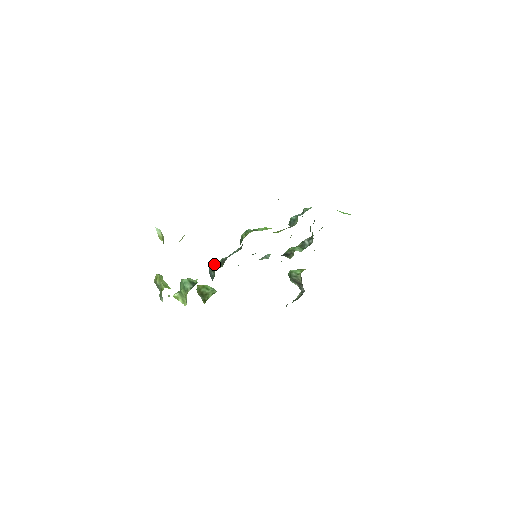
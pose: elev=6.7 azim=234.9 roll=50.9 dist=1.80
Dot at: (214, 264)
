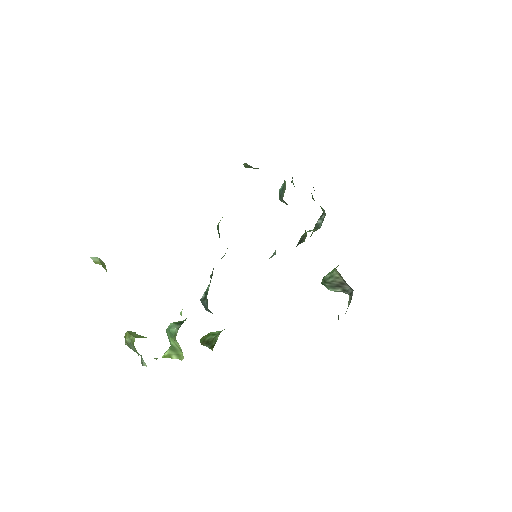
Dot at: occluded
